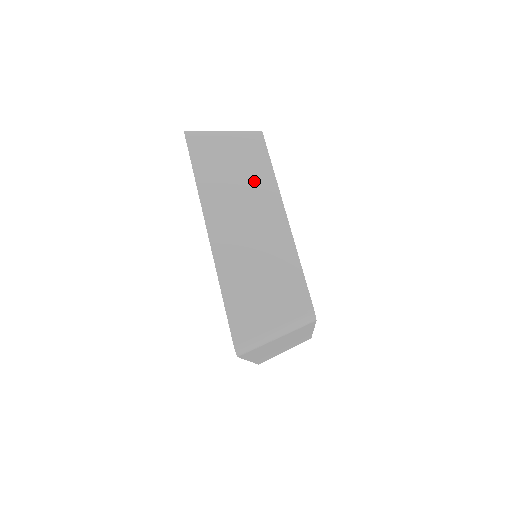
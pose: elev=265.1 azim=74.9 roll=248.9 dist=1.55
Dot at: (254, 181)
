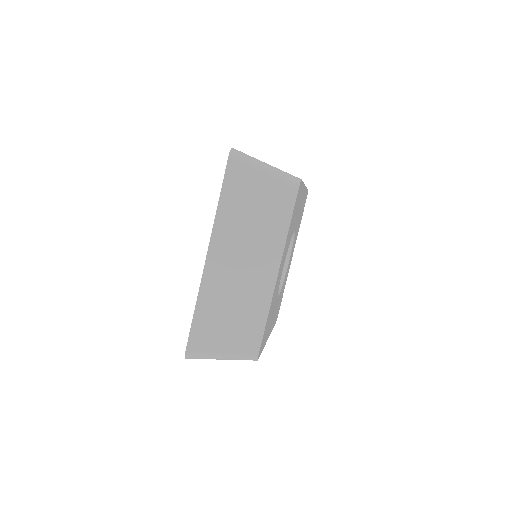
Dot at: occluded
